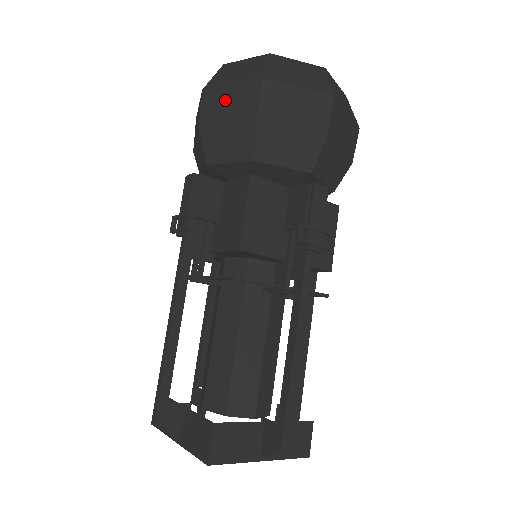
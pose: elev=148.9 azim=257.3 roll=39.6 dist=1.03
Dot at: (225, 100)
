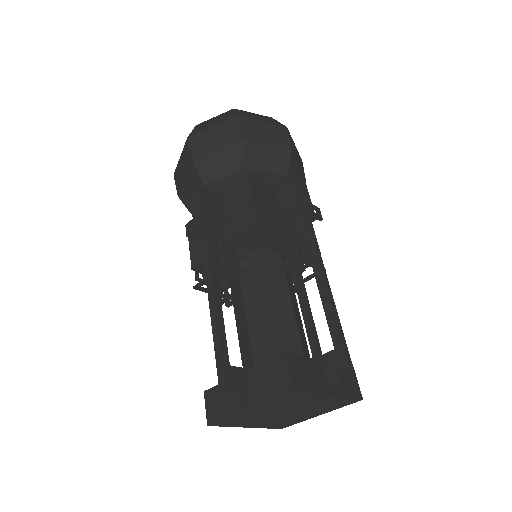
Dot at: (210, 137)
